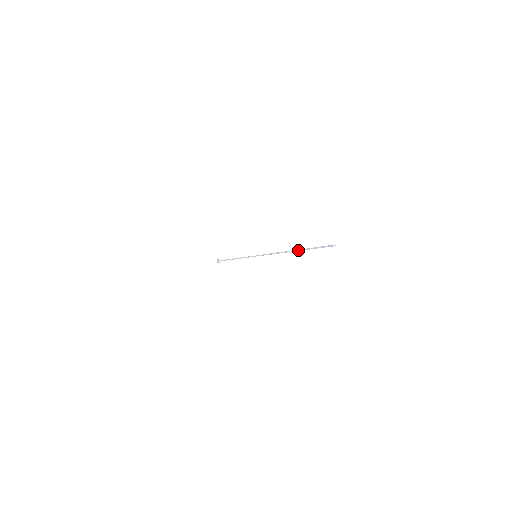
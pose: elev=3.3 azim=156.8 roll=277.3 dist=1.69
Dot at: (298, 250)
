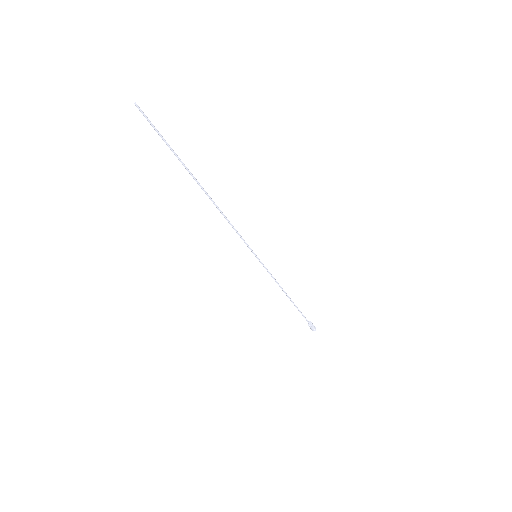
Dot at: (189, 173)
